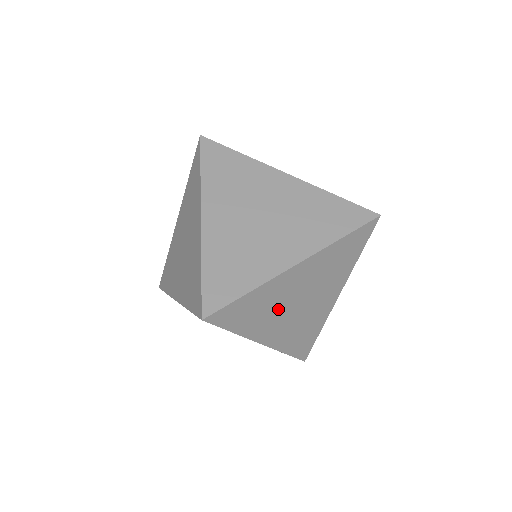
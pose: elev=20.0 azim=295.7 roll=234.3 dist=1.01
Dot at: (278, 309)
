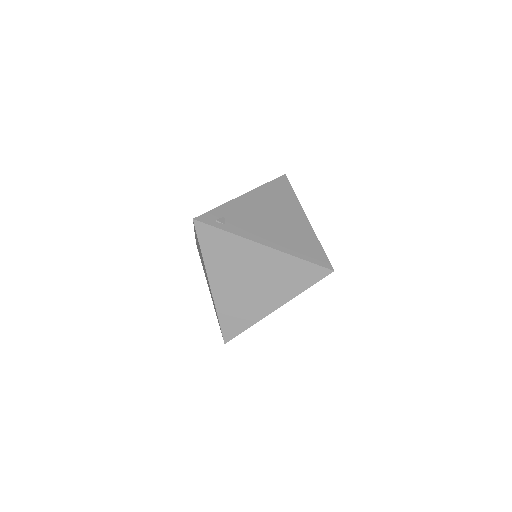
Dot at: occluded
